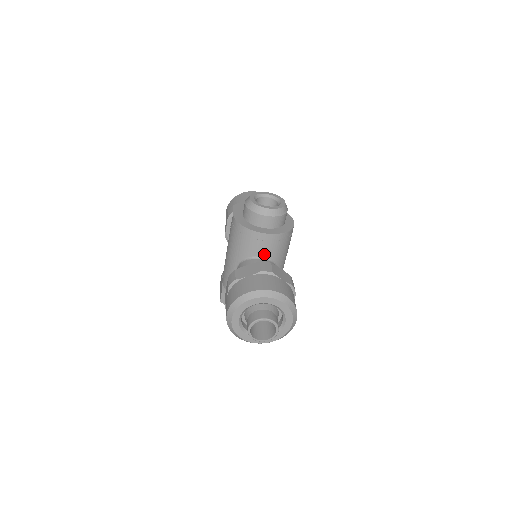
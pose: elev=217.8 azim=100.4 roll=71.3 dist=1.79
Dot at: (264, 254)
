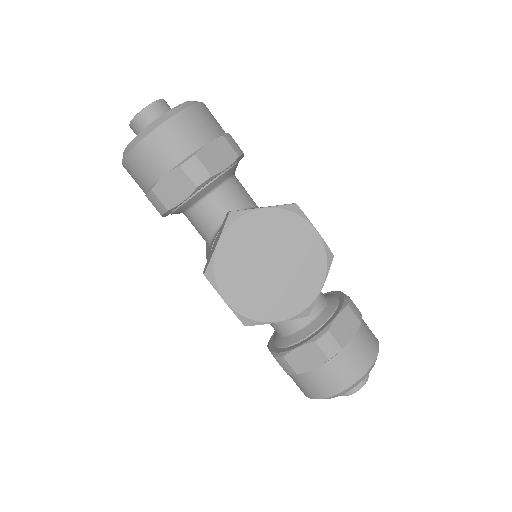
Dot at: occluded
